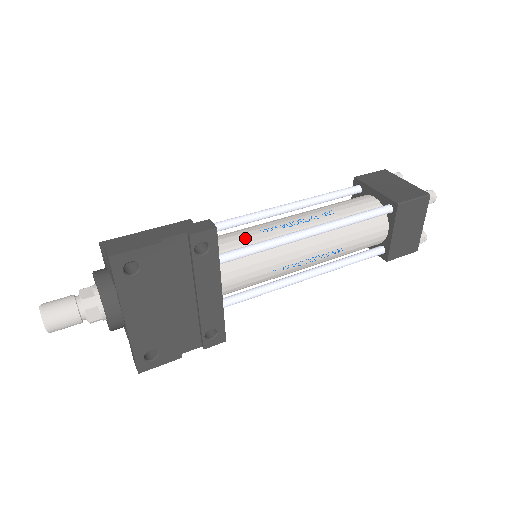
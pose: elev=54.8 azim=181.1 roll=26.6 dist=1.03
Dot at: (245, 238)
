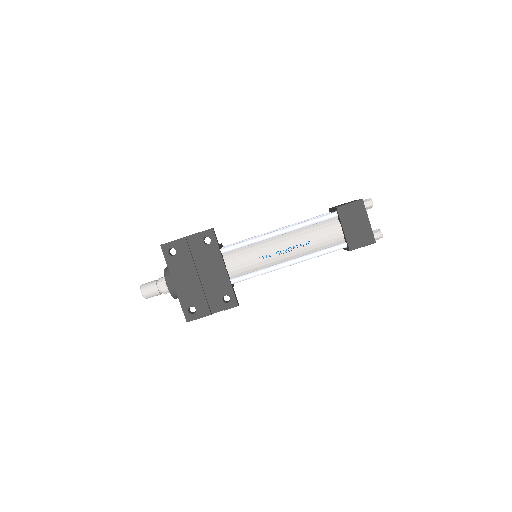
Dot at: occluded
